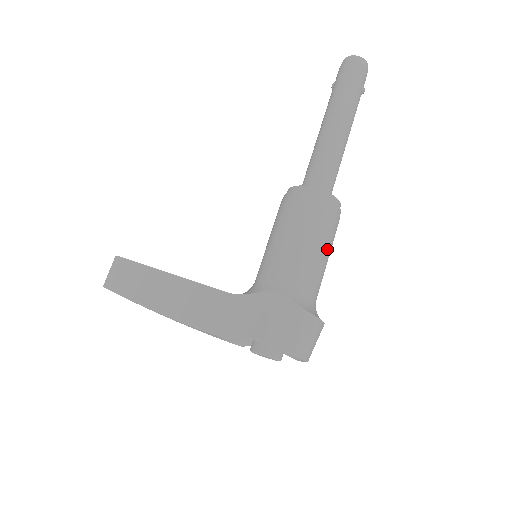
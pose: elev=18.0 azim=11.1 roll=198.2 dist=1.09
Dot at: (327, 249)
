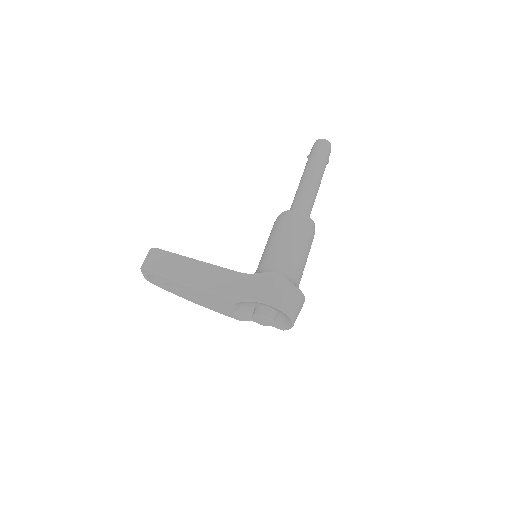
Dot at: (307, 252)
